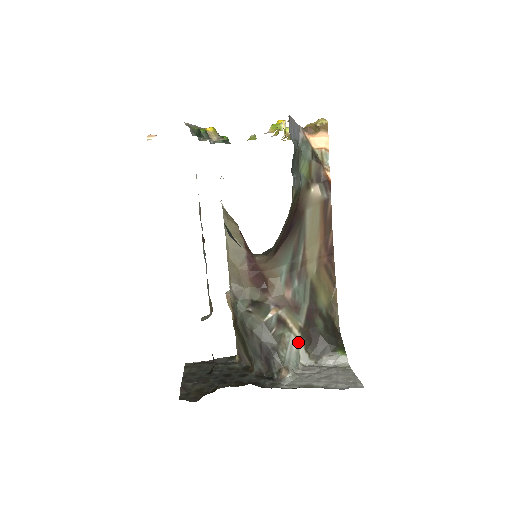
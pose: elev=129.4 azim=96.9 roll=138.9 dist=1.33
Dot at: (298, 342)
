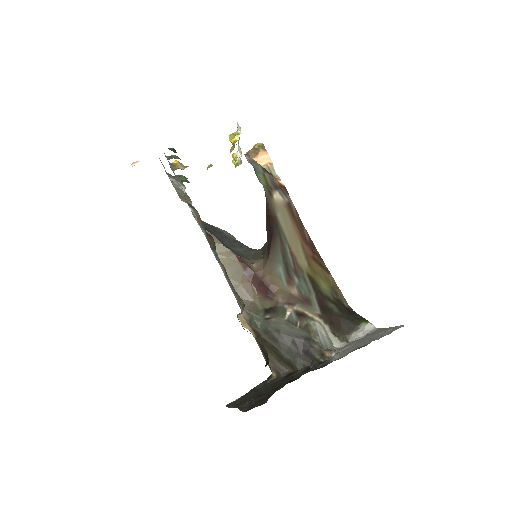
Dot at: (324, 328)
